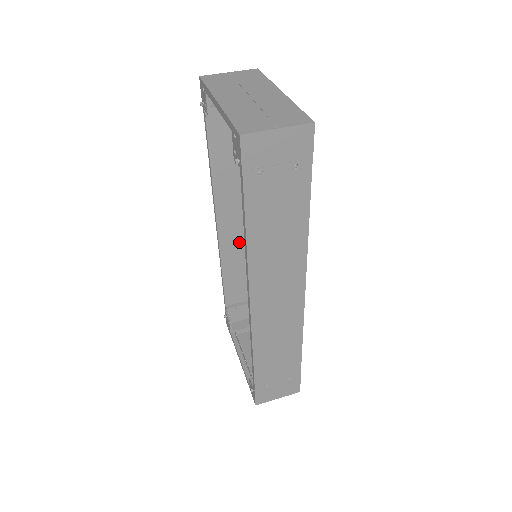
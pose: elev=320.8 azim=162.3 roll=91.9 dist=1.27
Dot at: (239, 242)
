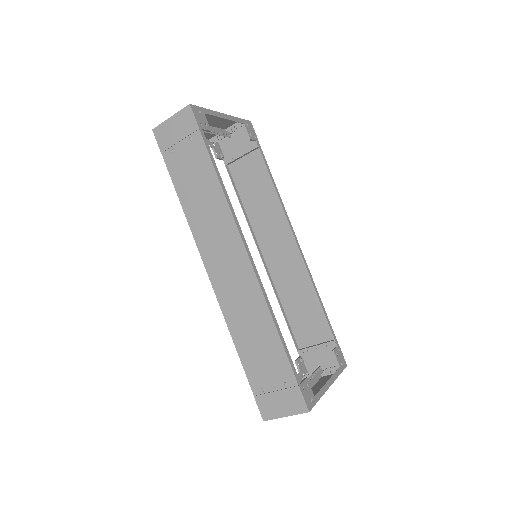
Dot at: (287, 271)
